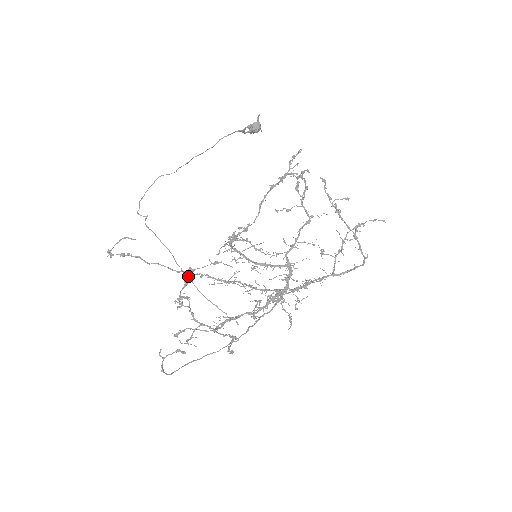
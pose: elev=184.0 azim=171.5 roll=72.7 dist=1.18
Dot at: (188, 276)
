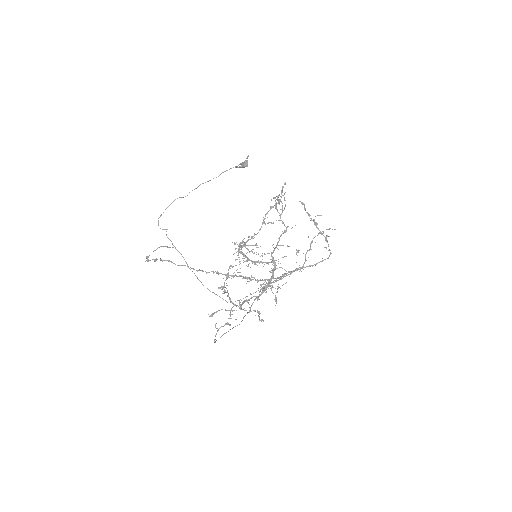
Dot at: occluded
